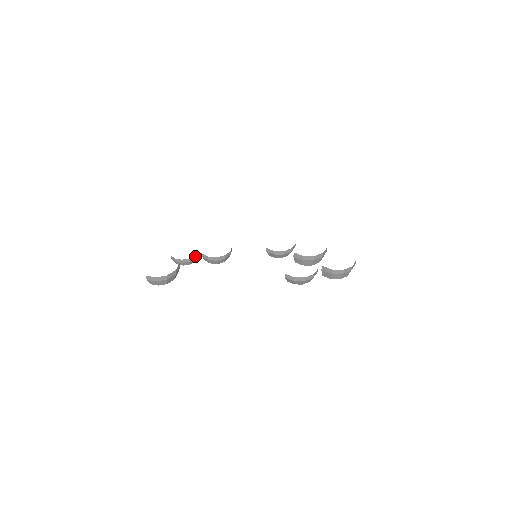
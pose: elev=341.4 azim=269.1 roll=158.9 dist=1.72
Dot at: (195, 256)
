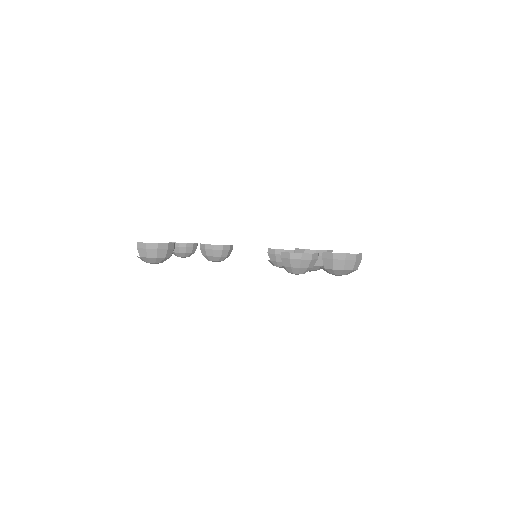
Dot at: (193, 245)
